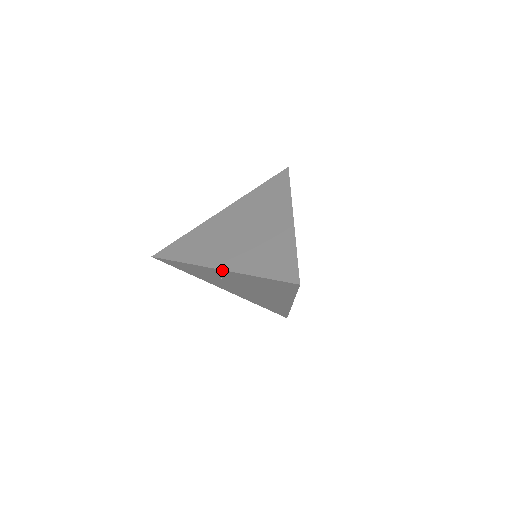
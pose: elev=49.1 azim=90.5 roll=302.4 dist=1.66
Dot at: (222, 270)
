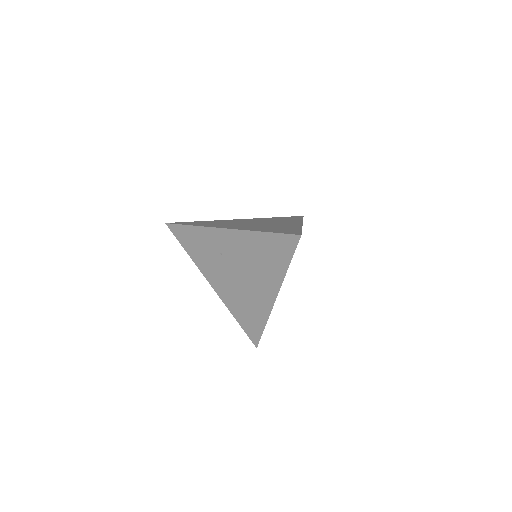
Dot at: (230, 229)
